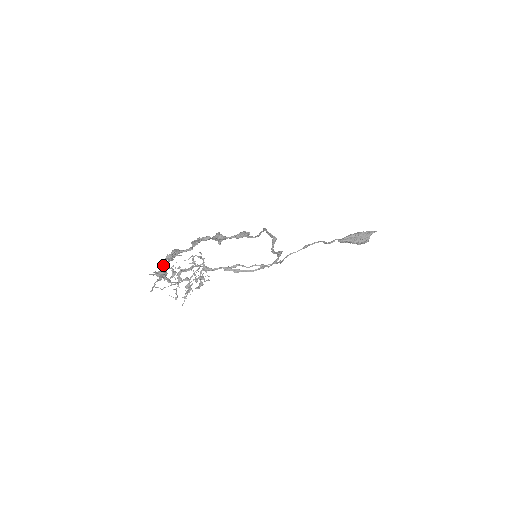
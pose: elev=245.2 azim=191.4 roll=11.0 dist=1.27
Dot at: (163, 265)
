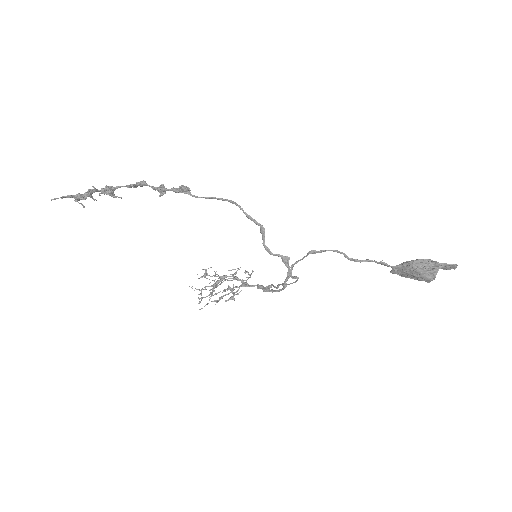
Dot at: (88, 192)
